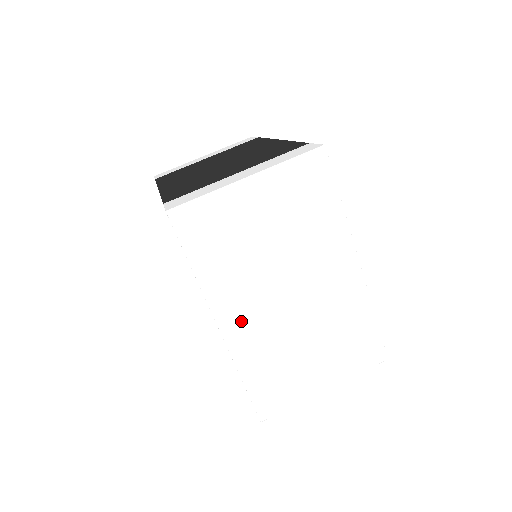
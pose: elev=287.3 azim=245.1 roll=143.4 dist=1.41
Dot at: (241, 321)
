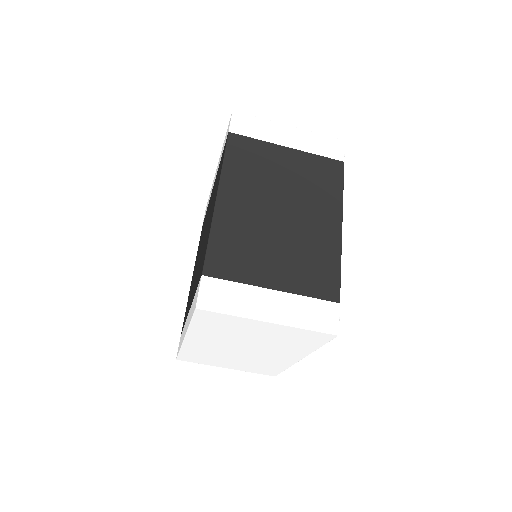
Dot at: (201, 343)
